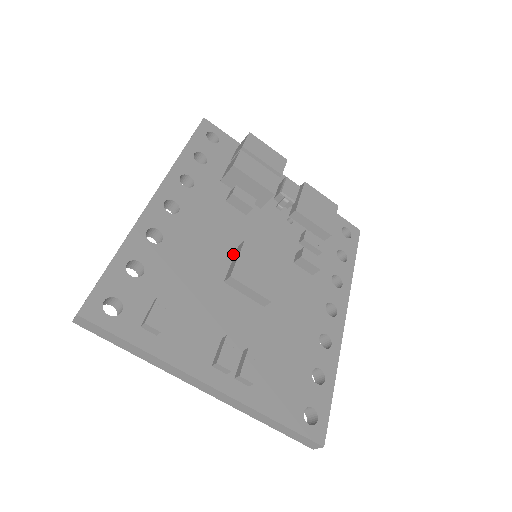
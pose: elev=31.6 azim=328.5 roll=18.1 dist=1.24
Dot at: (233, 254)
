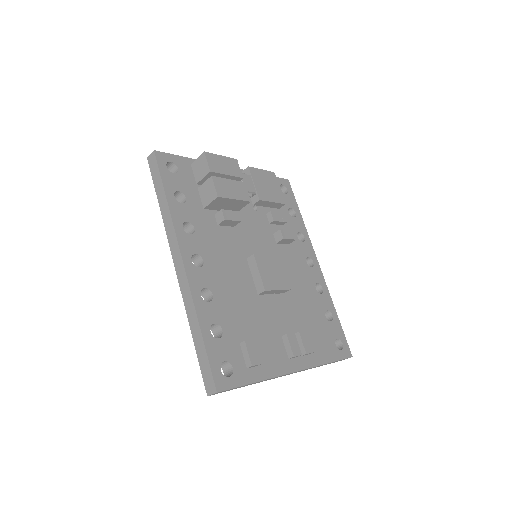
Dot at: (248, 268)
